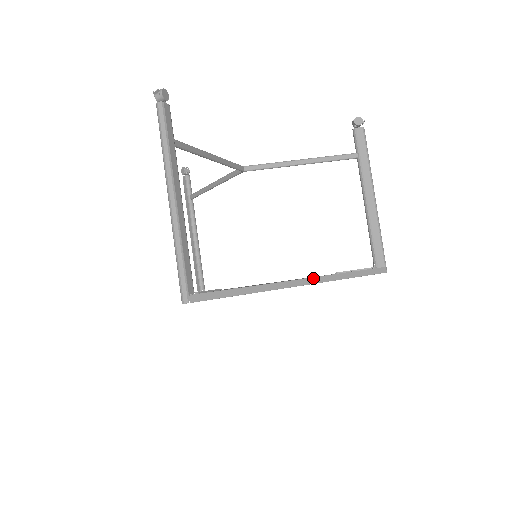
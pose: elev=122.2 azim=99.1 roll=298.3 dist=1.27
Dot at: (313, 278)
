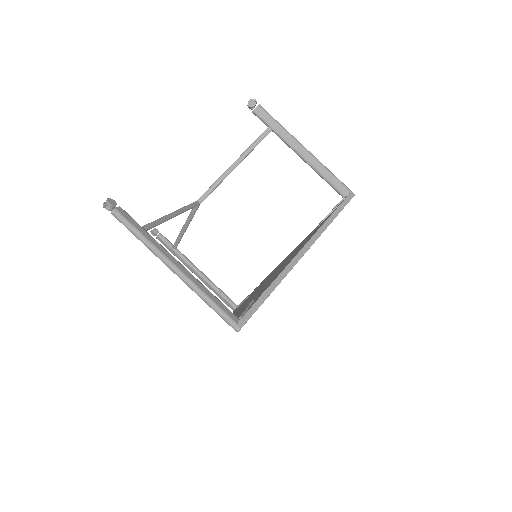
Dot at: (308, 242)
